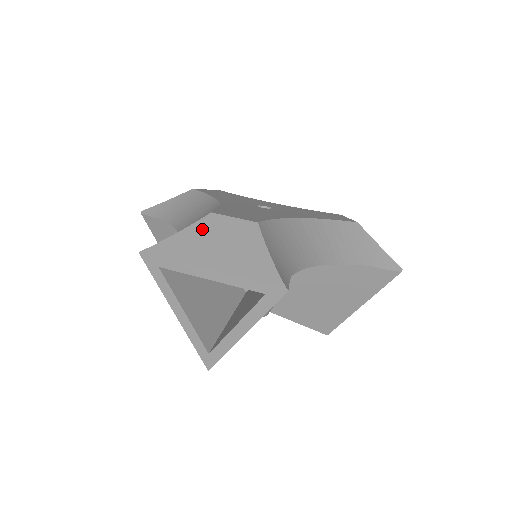
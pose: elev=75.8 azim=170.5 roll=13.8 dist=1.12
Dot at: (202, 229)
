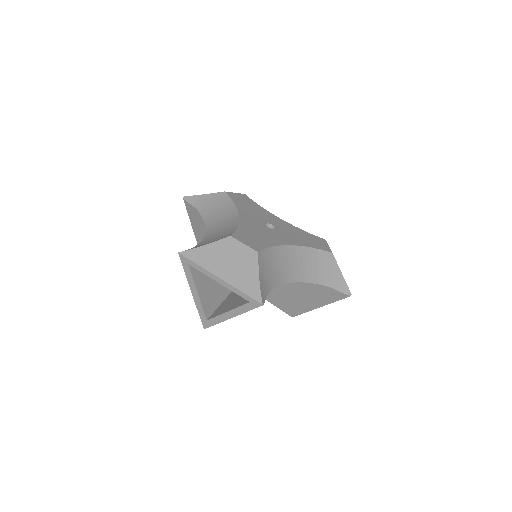
Dot at: (222, 247)
